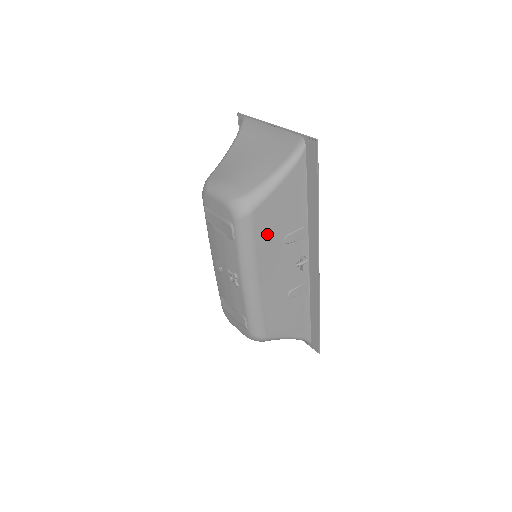
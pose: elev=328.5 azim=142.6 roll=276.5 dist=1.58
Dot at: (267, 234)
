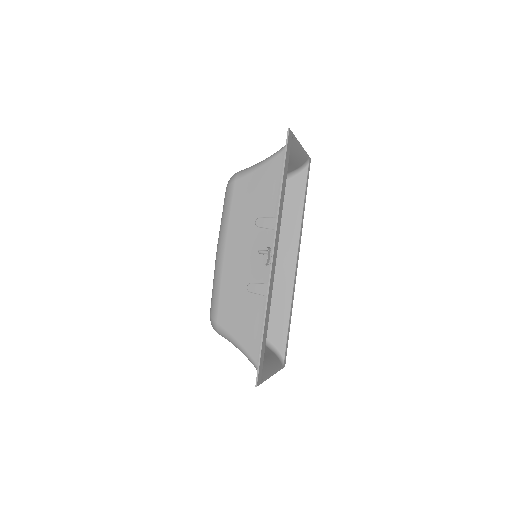
Dot at: (242, 207)
